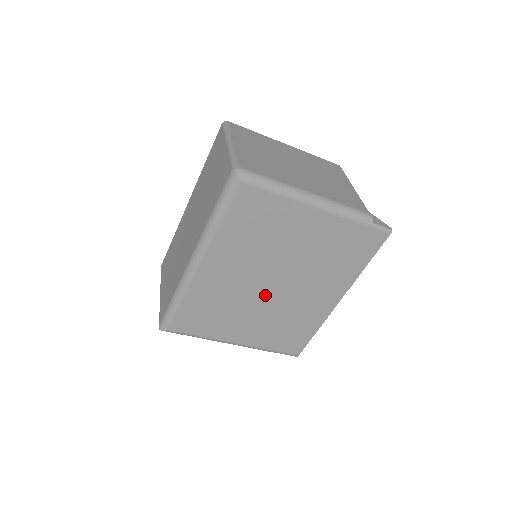
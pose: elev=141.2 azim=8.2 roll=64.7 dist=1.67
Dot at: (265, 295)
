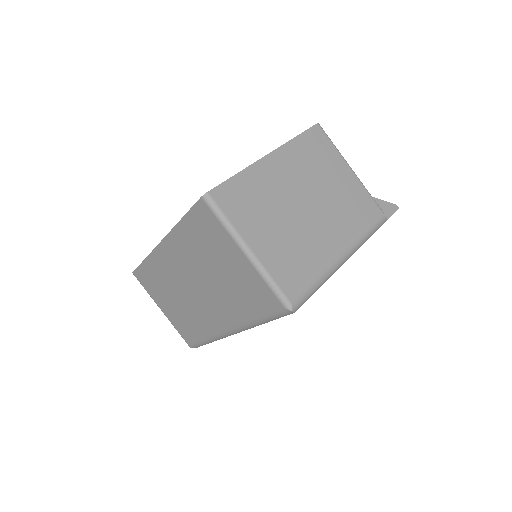
Dot at: occluded
